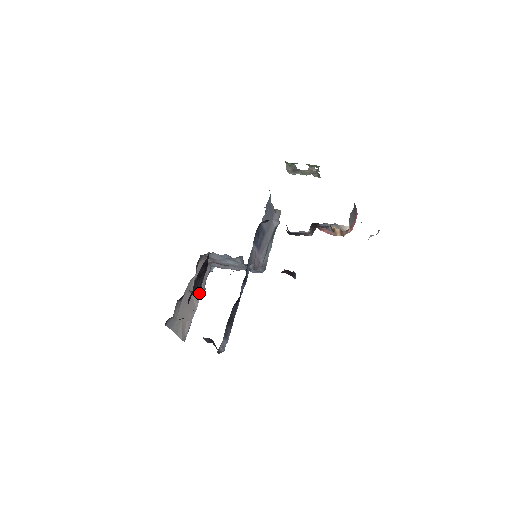
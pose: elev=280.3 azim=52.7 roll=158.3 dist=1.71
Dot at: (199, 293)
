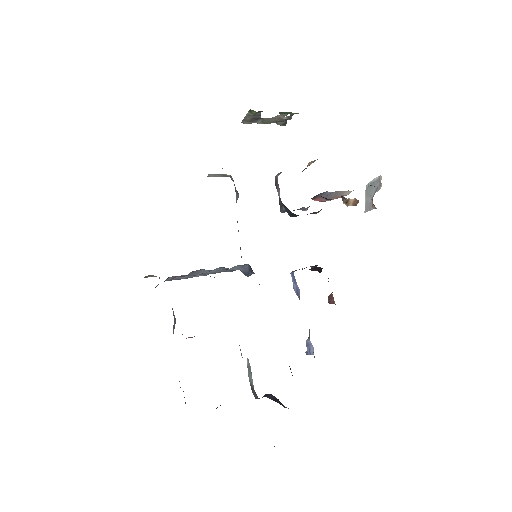
Dot at: (173, 328)
